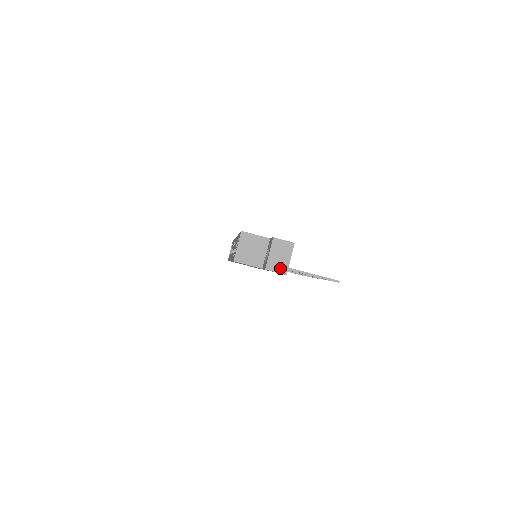
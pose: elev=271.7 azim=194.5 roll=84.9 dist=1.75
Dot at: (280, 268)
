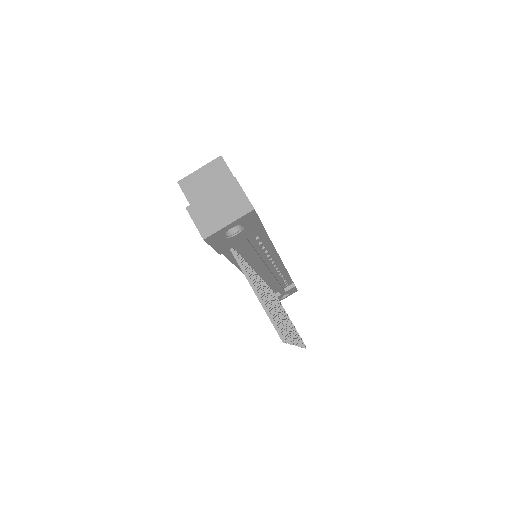
Dot at: (204, 223)
